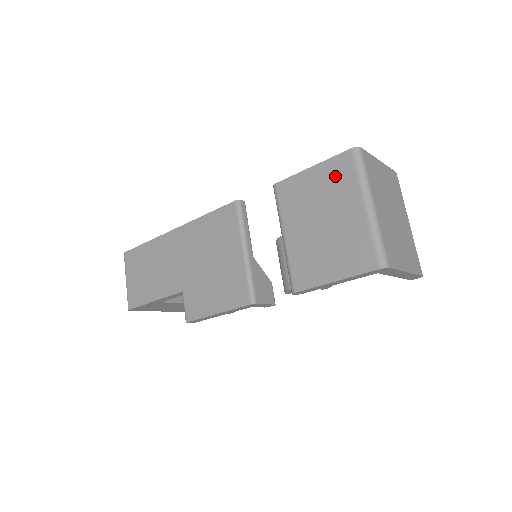
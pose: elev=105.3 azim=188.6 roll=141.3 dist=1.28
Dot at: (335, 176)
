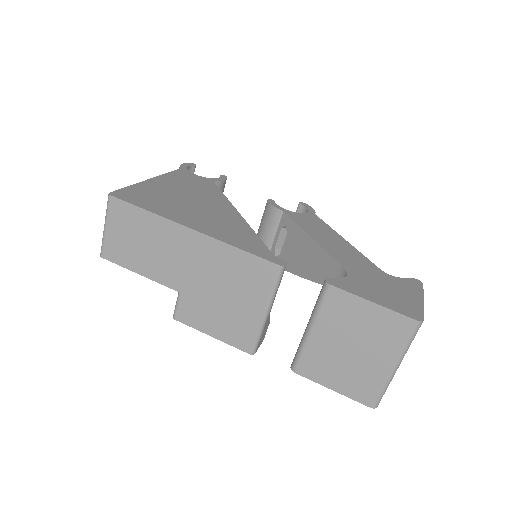
Dot at: (387, 328)
